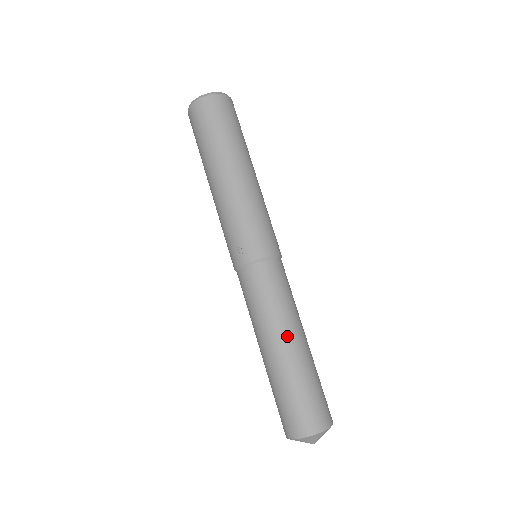
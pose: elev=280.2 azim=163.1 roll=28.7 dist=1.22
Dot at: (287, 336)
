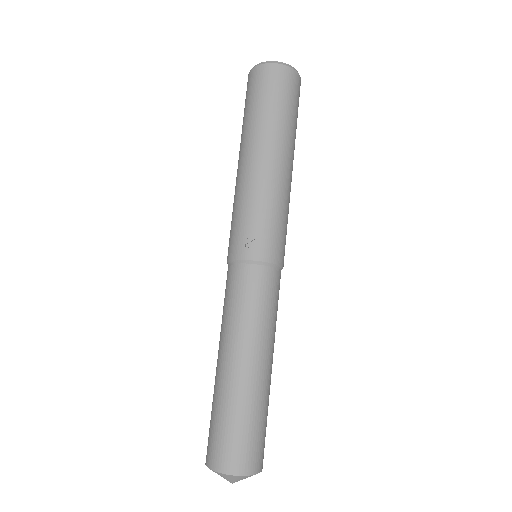
Dot at: (258, 357)
